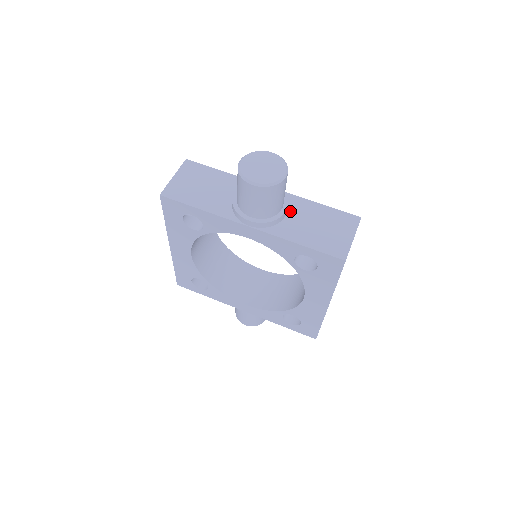
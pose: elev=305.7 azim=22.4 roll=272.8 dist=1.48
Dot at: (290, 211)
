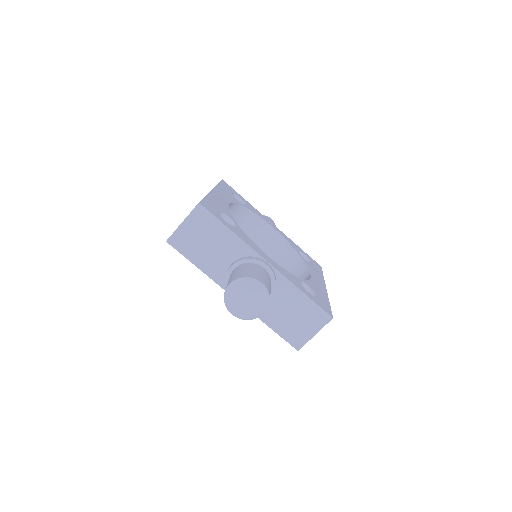
Dot at: (275, 294)
